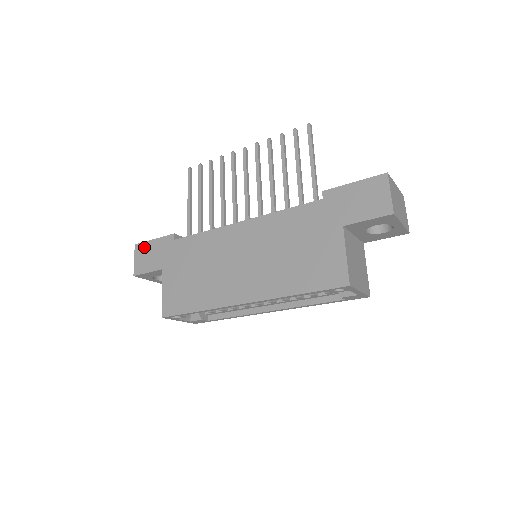
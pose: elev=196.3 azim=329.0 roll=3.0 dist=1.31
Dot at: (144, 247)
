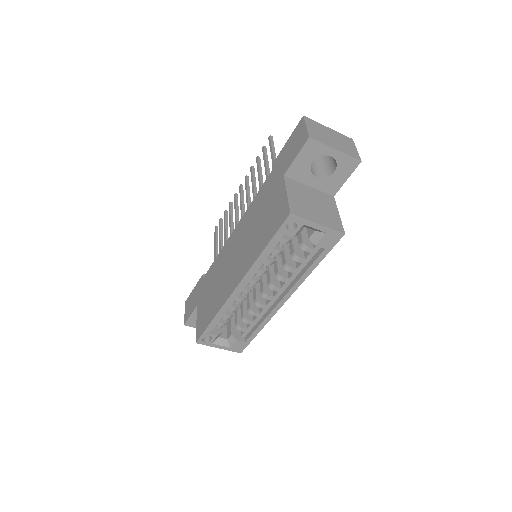
Dot at: (189, 299)
